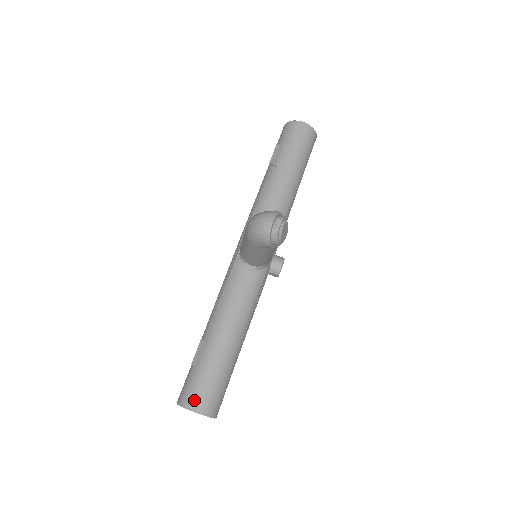
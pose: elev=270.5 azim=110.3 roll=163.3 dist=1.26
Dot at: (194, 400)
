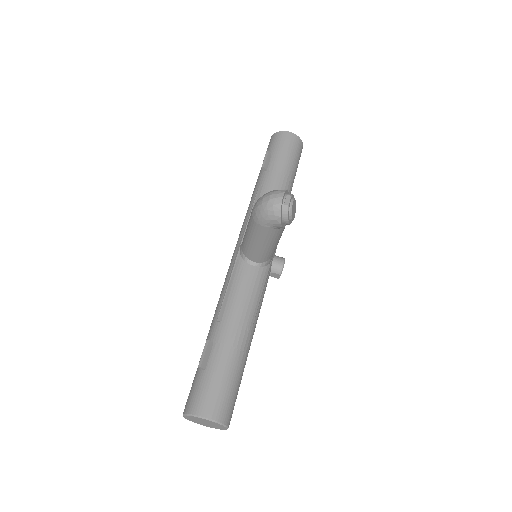
Dot at: (204, 406)
